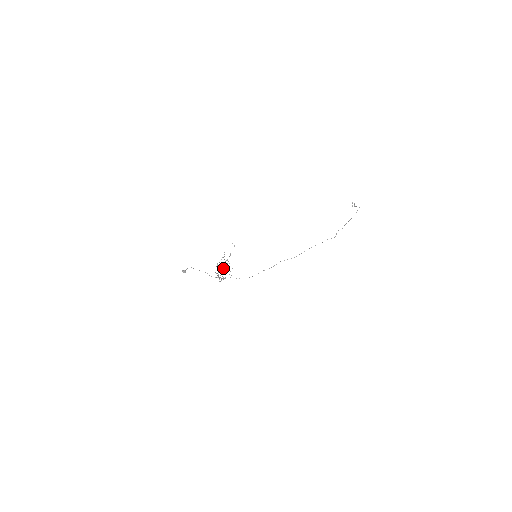
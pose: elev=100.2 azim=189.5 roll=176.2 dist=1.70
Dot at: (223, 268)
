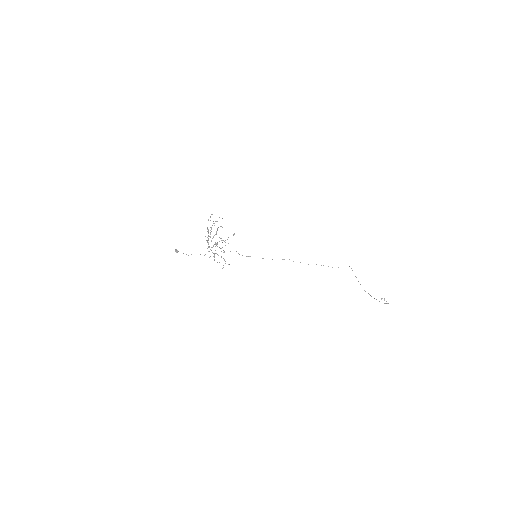
Dot at: occluded
